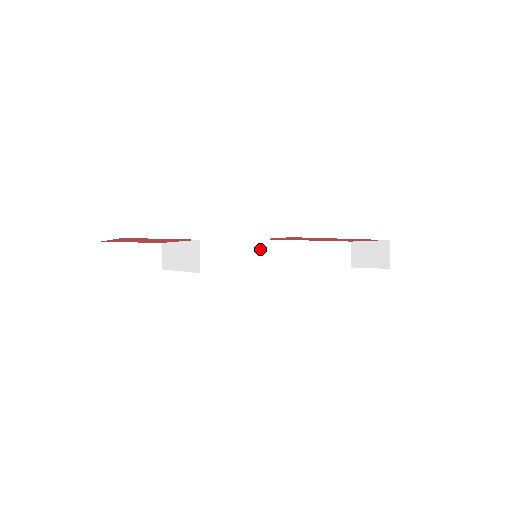
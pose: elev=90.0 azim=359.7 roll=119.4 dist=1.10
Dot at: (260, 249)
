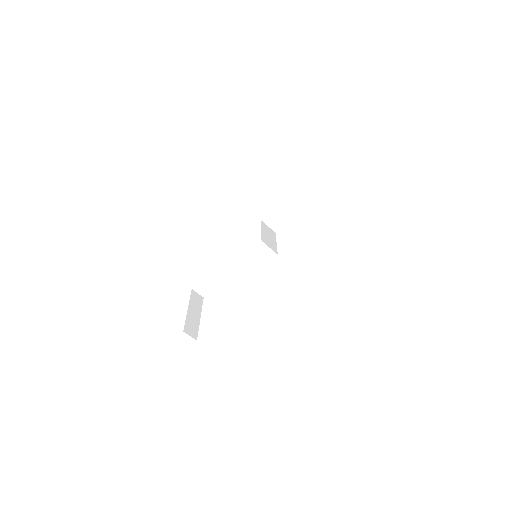
Dot at: (266, 224)
